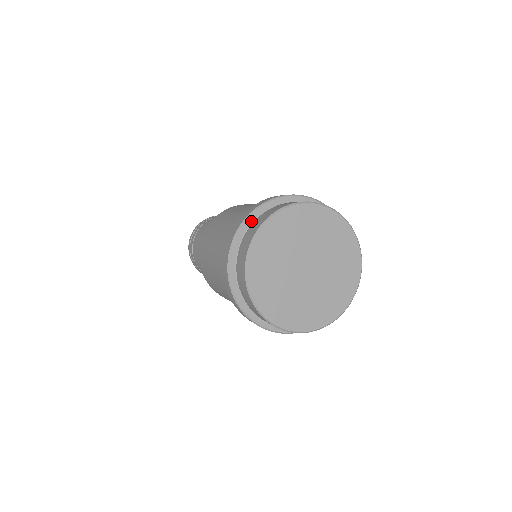
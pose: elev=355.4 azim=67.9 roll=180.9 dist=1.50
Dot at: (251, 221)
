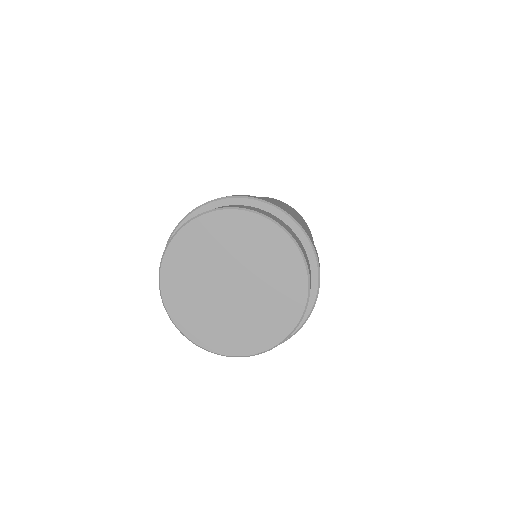
Dot at: occluded
